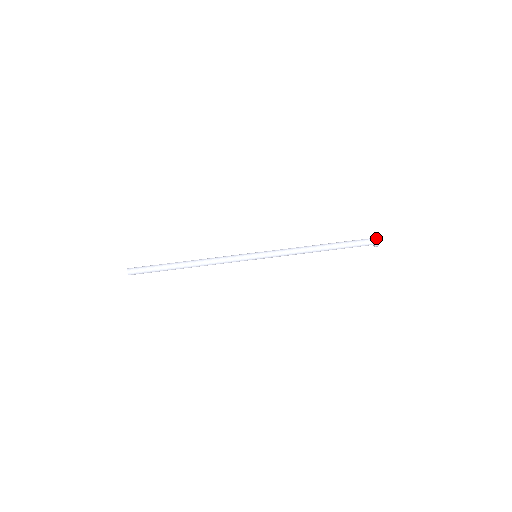
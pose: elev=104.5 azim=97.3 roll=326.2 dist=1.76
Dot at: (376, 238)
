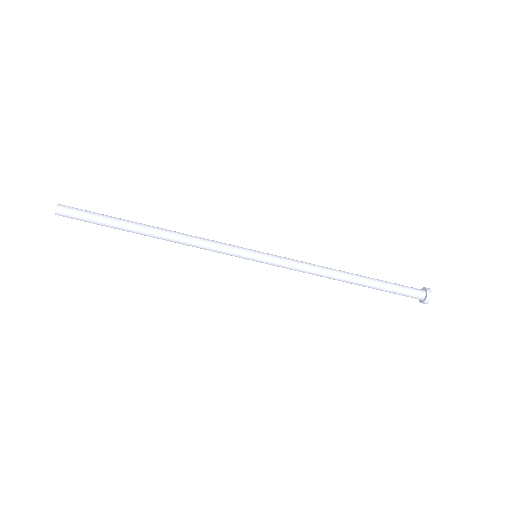
Dot at: (429, 294)
